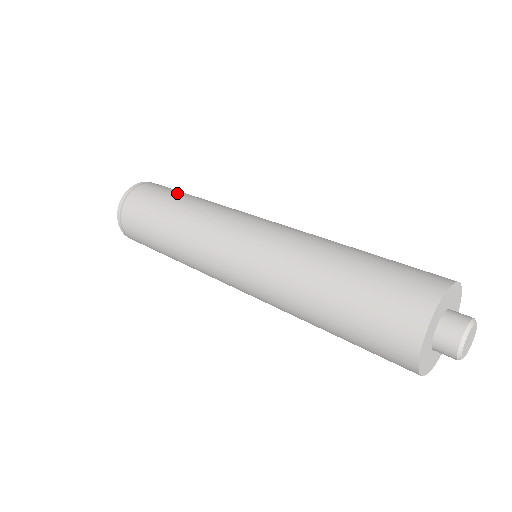
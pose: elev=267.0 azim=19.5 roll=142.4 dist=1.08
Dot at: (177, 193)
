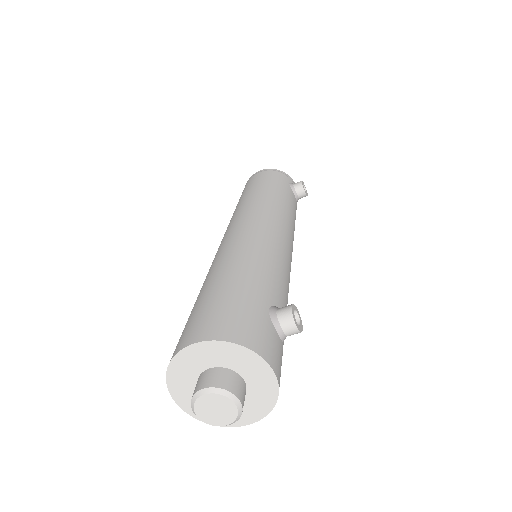
Dot at: (243, 193)
